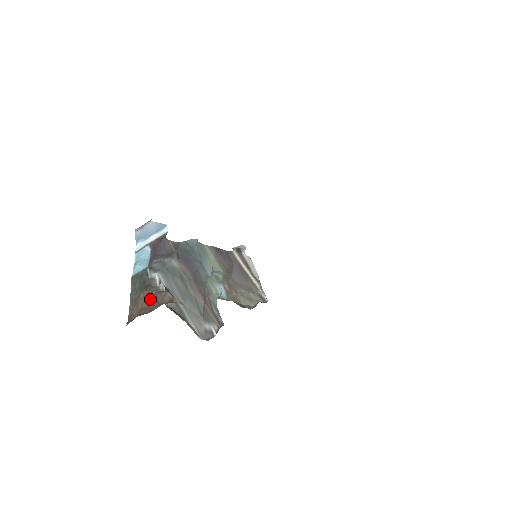
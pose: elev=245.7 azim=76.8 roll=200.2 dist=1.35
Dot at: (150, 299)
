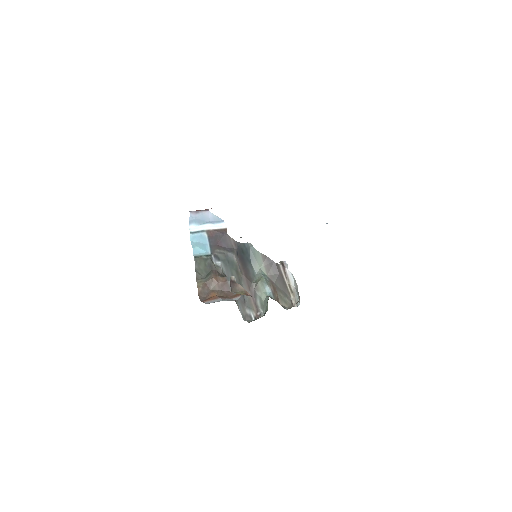
Dot at: (225, 285)
